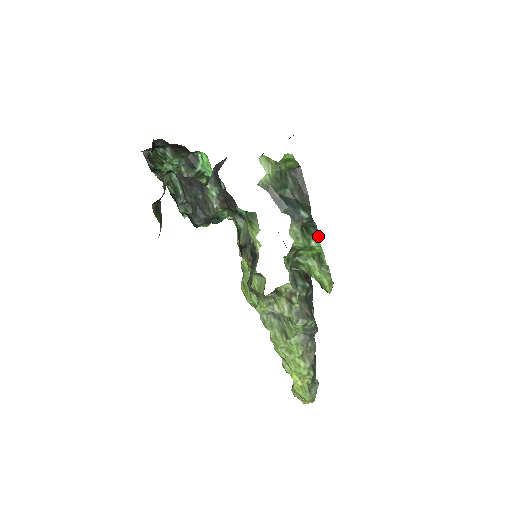
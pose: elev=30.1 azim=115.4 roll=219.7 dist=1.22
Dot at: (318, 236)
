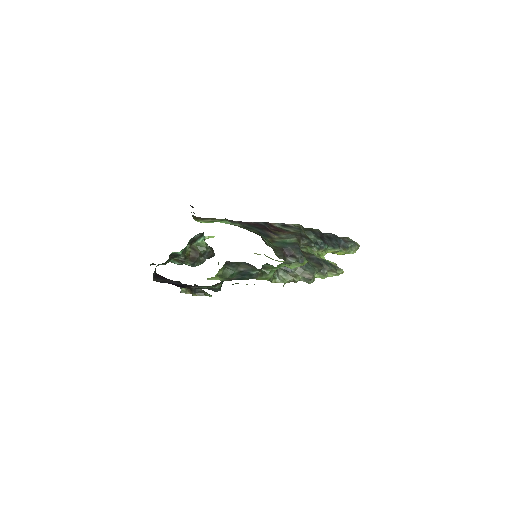
Dot at: (273, 266)
